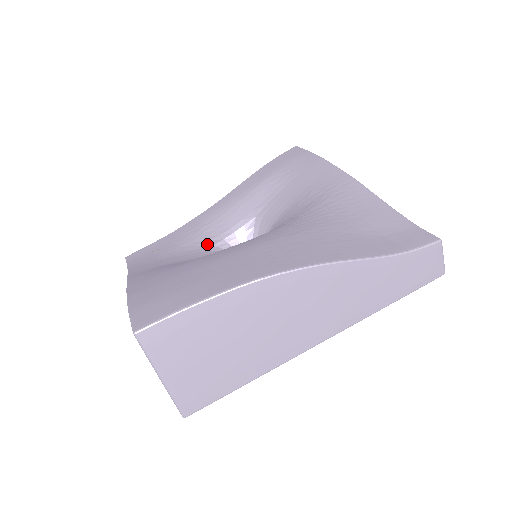
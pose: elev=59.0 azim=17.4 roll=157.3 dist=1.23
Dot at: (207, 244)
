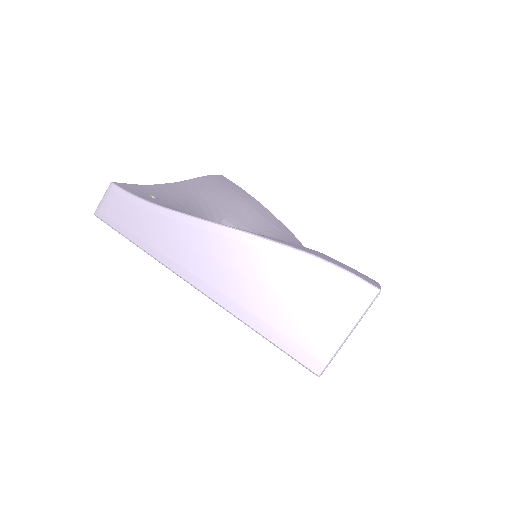
Dot at: occluded
